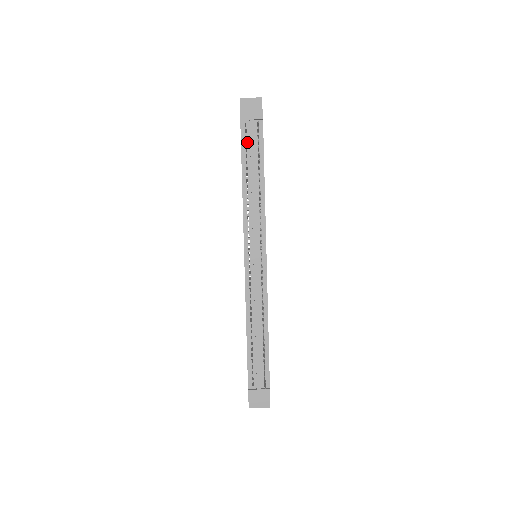
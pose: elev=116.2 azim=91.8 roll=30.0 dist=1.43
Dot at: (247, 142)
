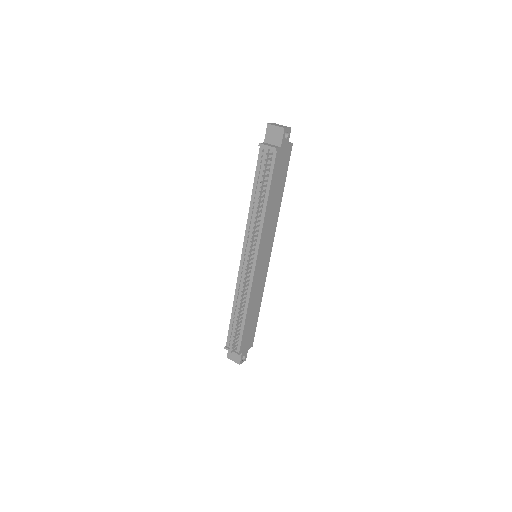
Dot at: (261, 166)
